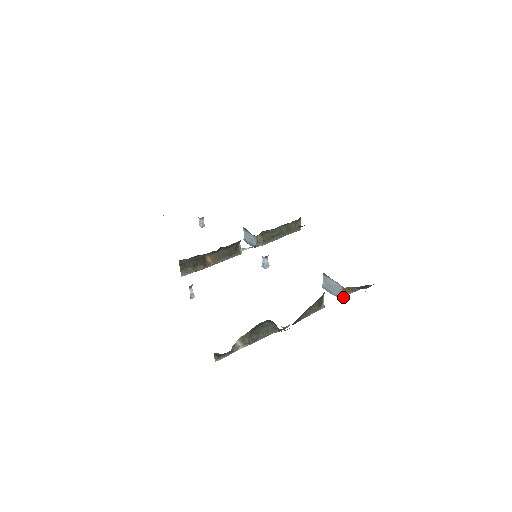
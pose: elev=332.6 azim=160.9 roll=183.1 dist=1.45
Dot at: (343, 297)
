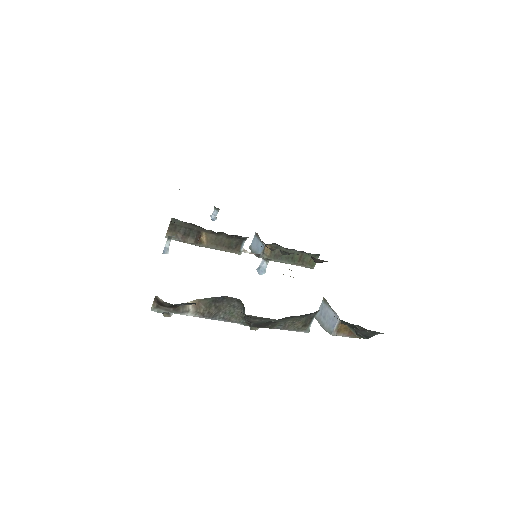
Dot at: (335, 335)
